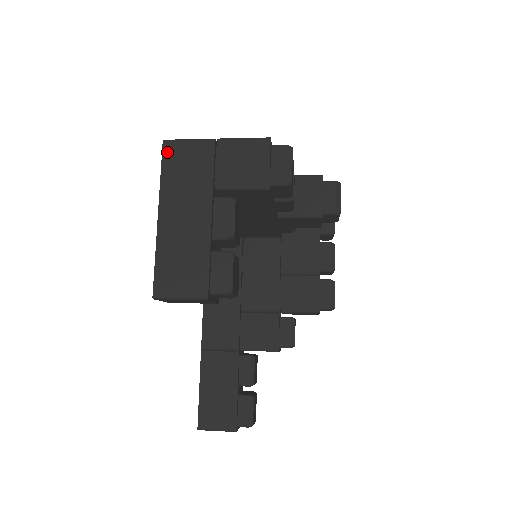
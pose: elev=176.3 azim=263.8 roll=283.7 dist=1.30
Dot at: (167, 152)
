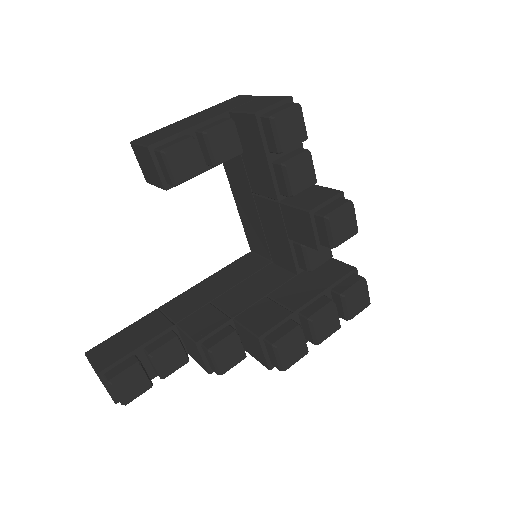
Dot at: (233, 99)
